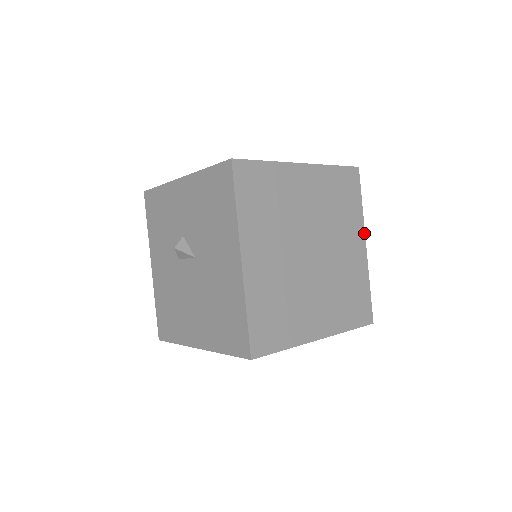
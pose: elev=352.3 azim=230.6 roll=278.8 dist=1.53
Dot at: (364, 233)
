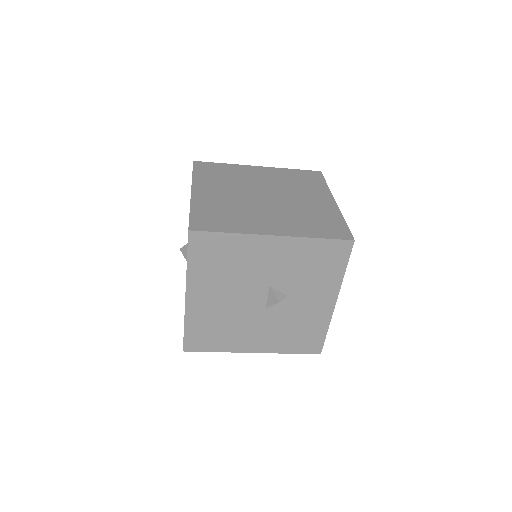
Dot at: (332, 196)
